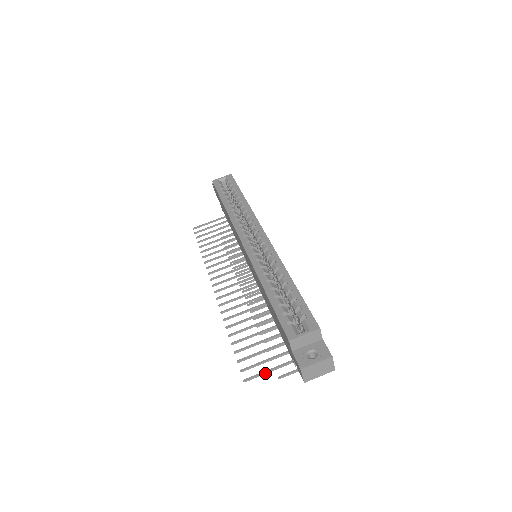
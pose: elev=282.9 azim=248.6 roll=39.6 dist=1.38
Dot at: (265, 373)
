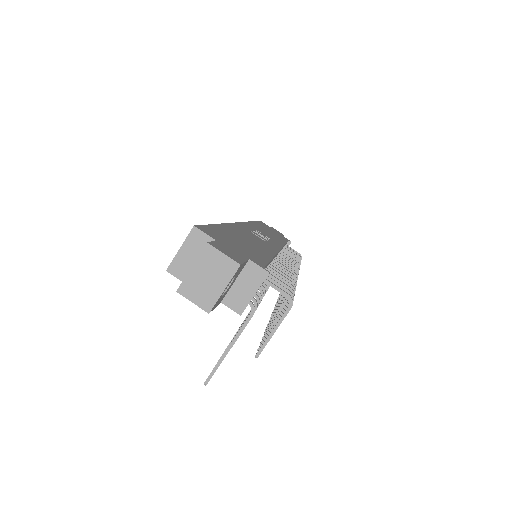
Dot at: (224, 356)
